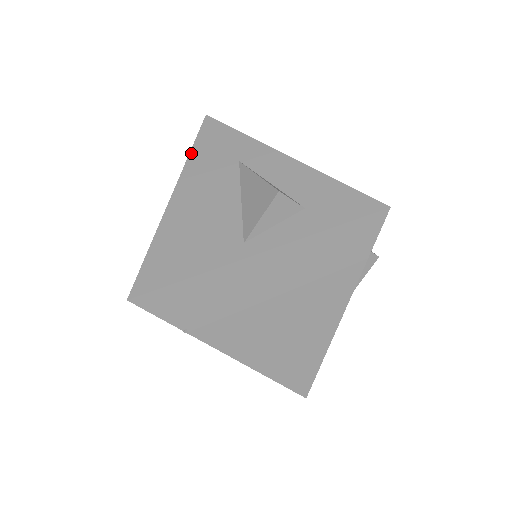
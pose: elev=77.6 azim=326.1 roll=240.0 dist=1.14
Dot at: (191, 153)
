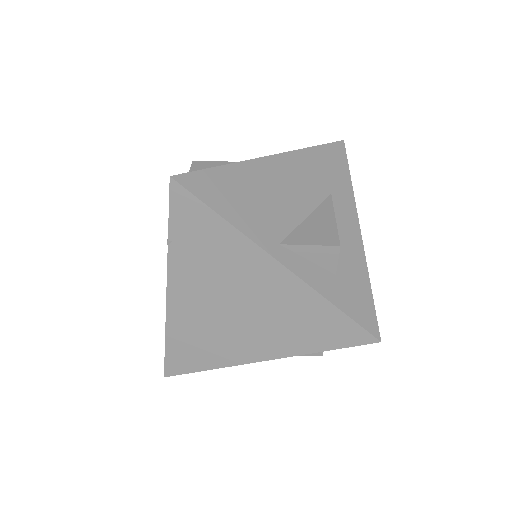
Dot at: (310, 148)
